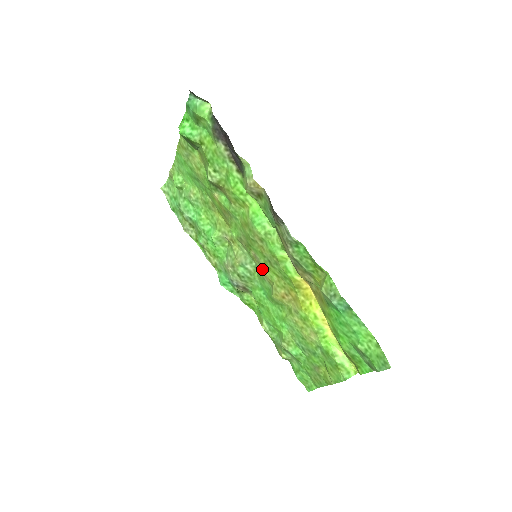
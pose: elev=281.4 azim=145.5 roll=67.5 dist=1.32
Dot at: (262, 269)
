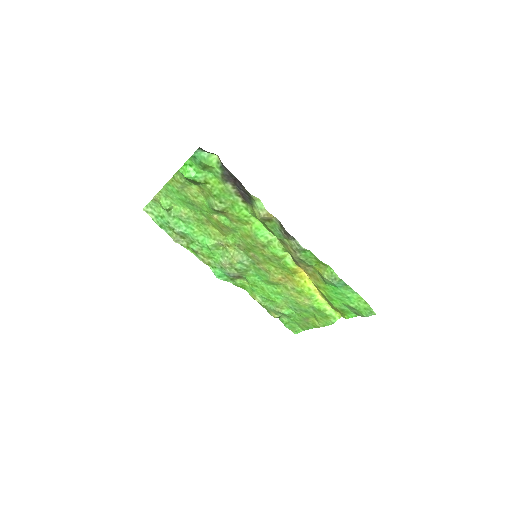
Dot at: (260, 263)
